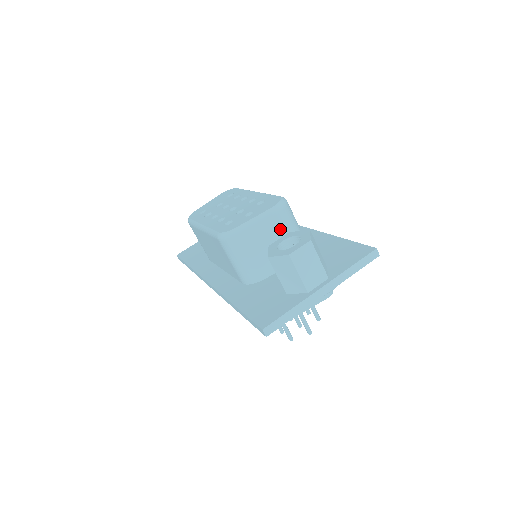
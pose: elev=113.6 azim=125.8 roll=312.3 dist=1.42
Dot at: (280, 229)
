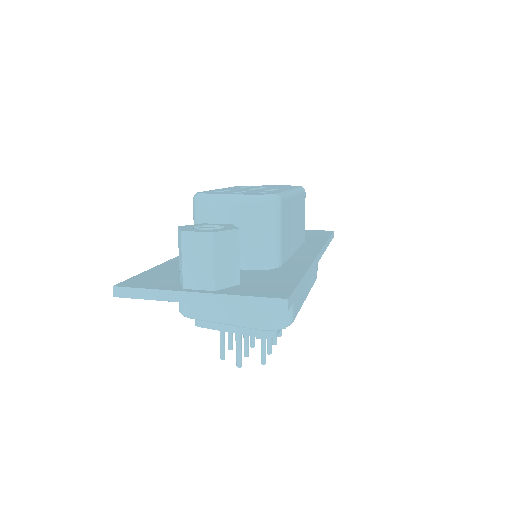
Dot at: (244, 223)
